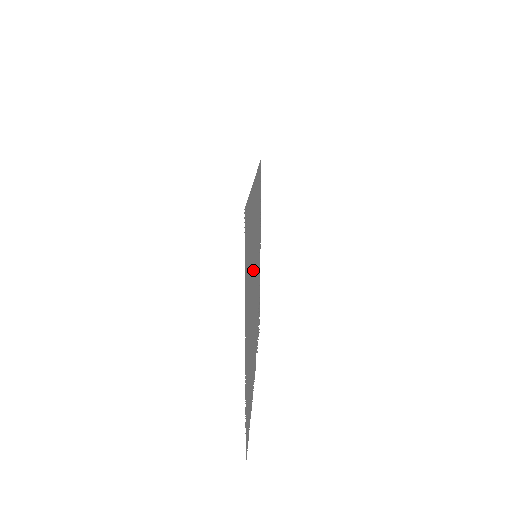
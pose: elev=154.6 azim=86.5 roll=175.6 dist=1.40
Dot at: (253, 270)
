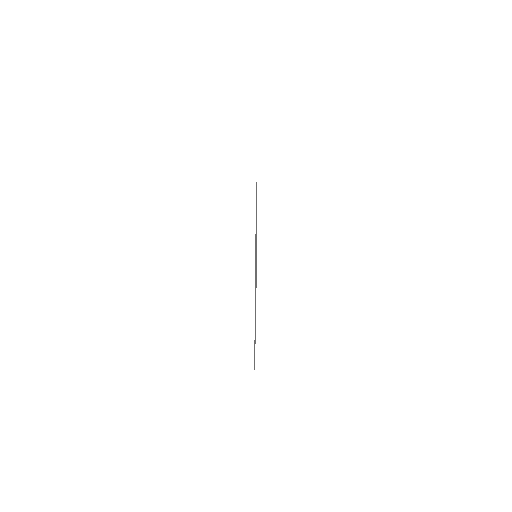
Dot at: occluded
